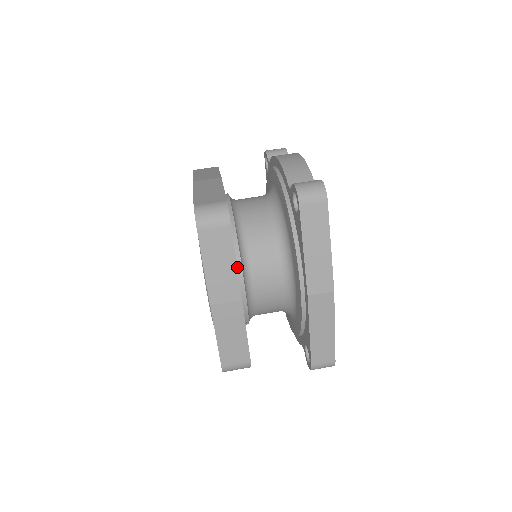
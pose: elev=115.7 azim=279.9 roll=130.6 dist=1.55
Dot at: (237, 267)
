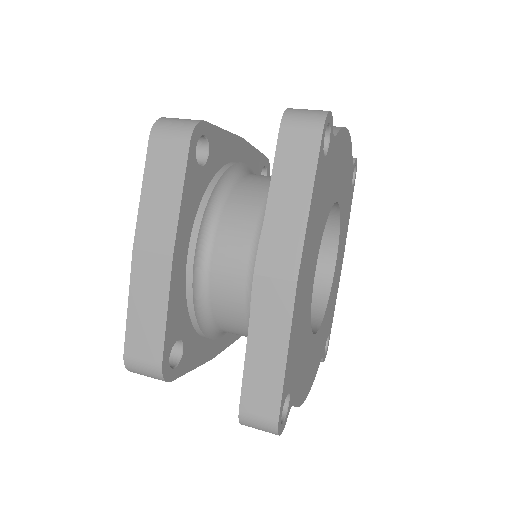
Dot at: (195, 222)
